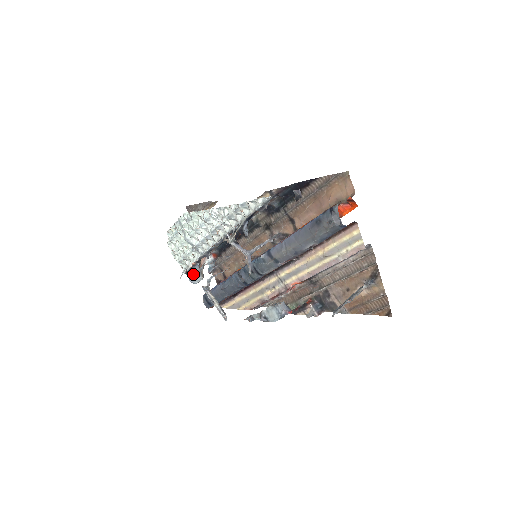
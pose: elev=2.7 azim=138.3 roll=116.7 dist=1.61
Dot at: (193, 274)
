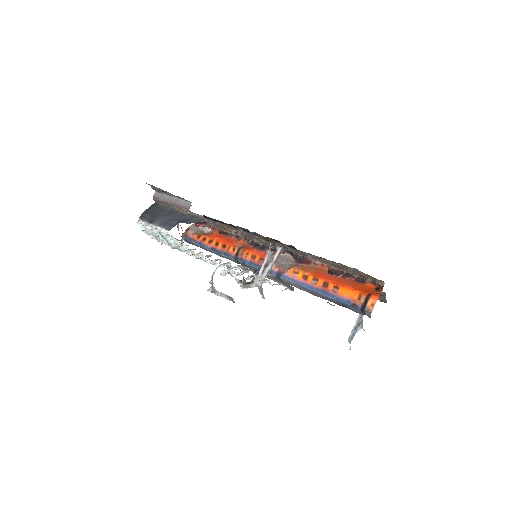
Dot at: occluded
